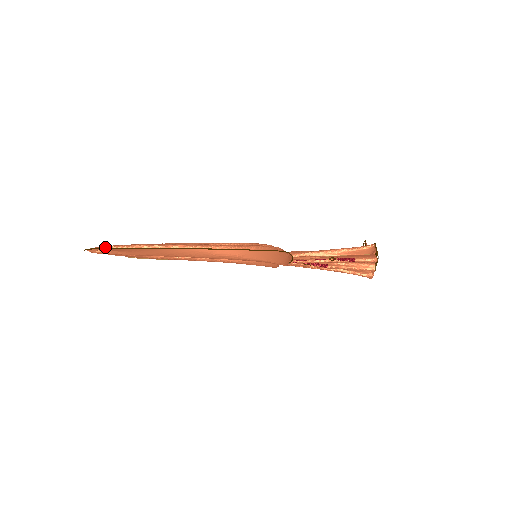
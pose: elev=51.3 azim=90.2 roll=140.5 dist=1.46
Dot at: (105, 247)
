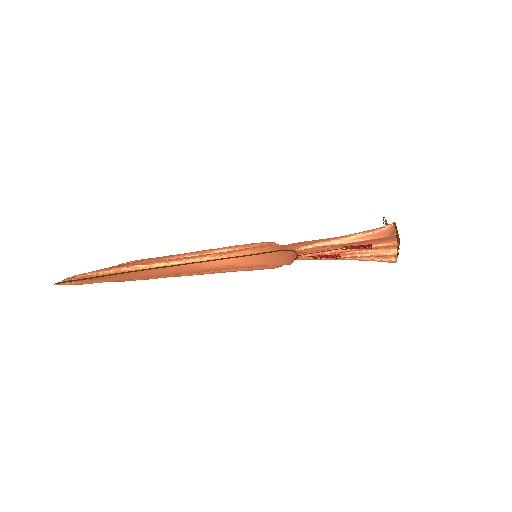
Dot at: (79, 275)
